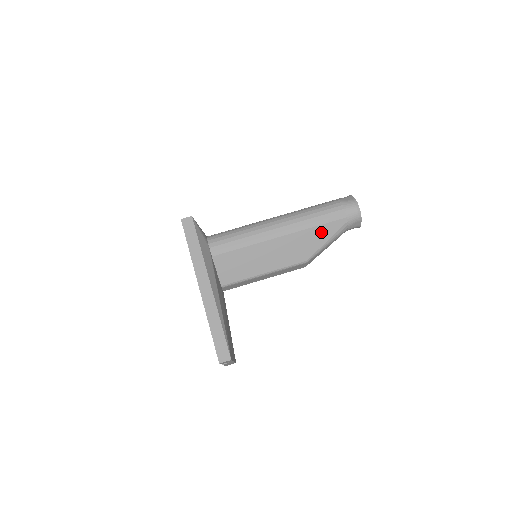
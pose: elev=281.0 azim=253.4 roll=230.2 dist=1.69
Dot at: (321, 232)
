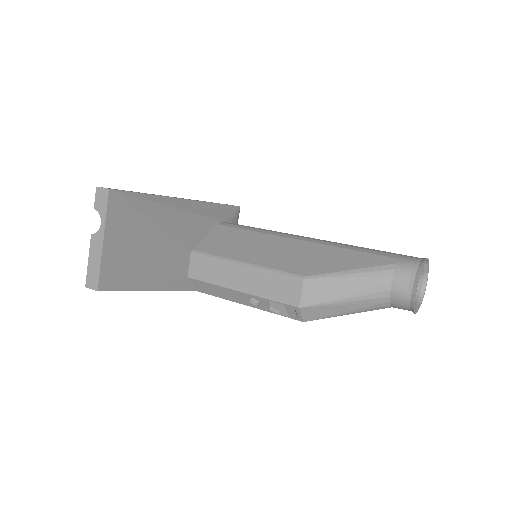
Dot at: (351, 258)
